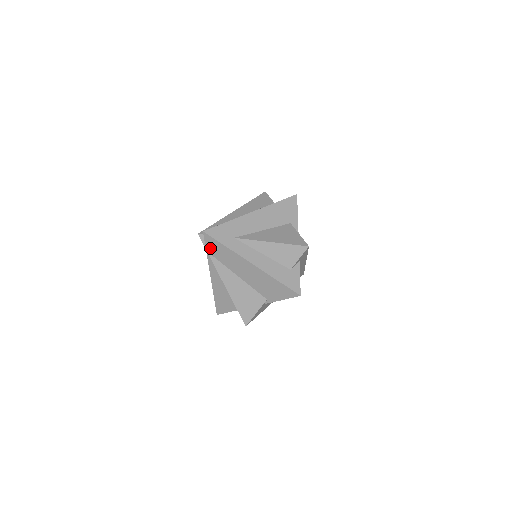
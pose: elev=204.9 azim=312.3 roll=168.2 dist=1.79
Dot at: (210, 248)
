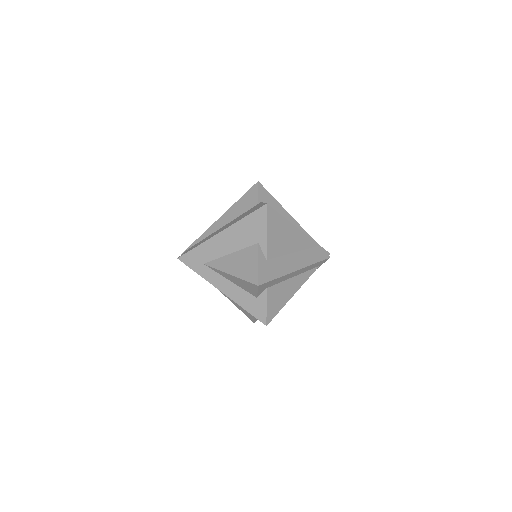
Dot at: occluded
